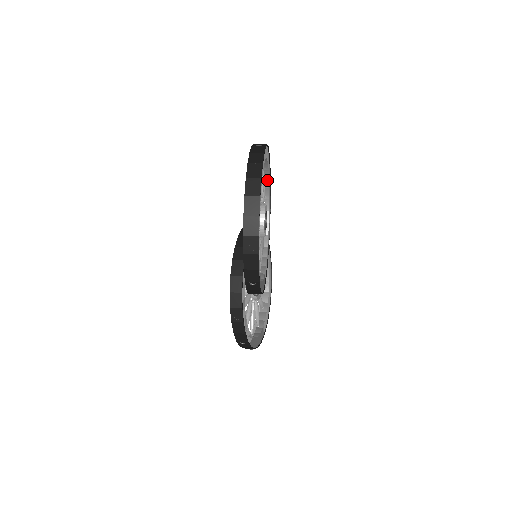
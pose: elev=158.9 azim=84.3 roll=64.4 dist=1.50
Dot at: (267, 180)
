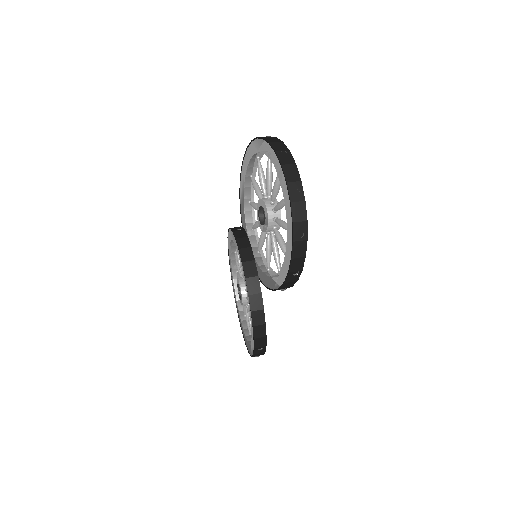
Dot at: occluded
